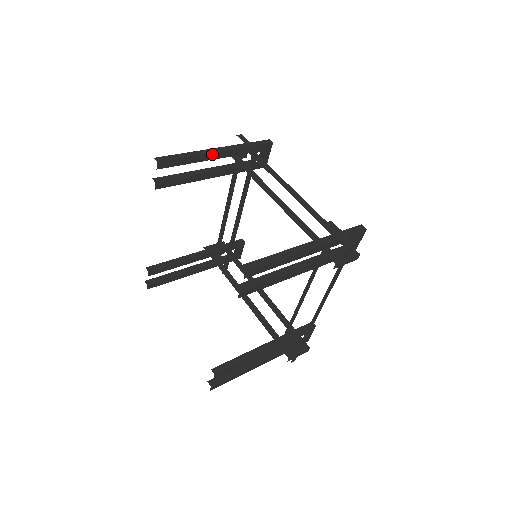
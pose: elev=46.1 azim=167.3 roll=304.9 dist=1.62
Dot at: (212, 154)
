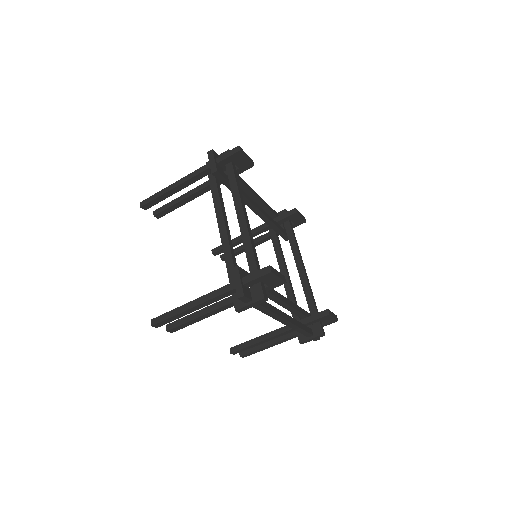
Dot at: (183, 184)
